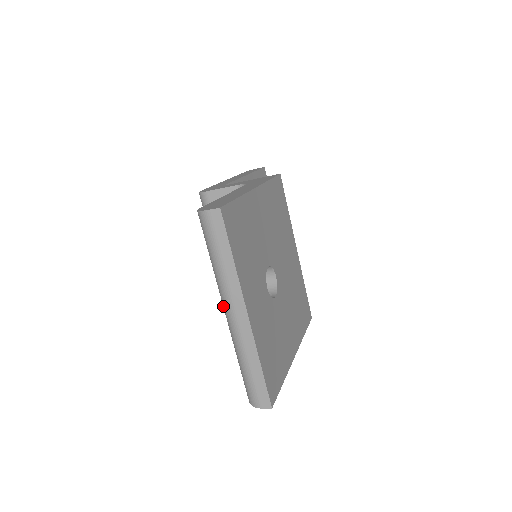
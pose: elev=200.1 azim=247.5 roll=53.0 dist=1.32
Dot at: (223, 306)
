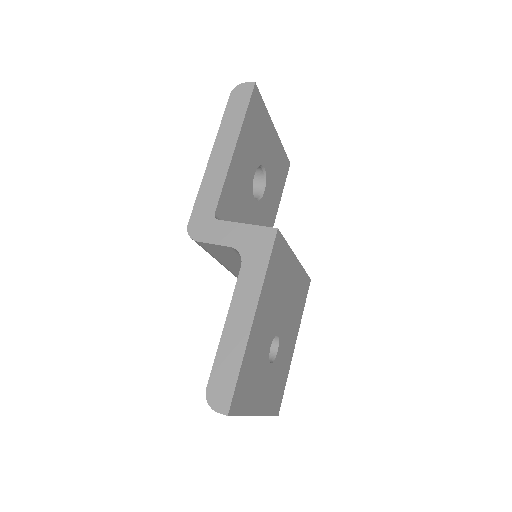
Dot at: occluded
